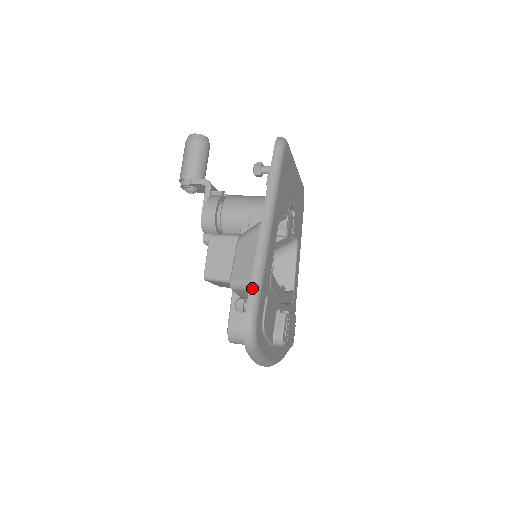
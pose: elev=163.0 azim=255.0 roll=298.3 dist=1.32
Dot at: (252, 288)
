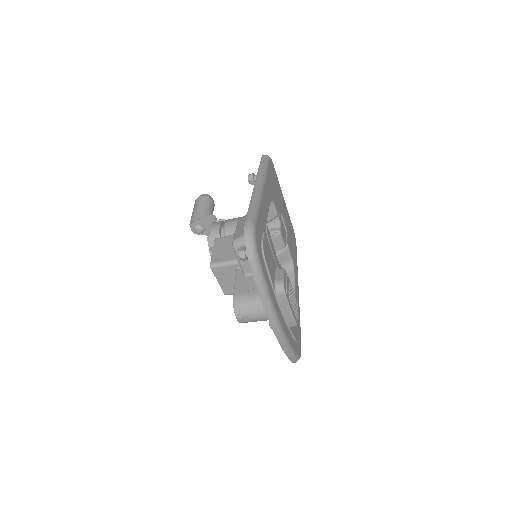
Dot at: (250, 211)
